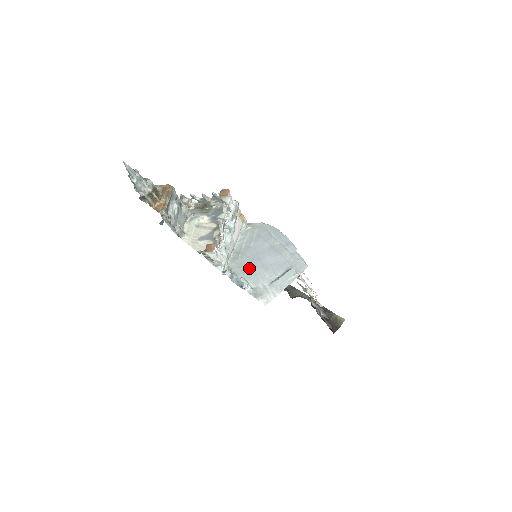
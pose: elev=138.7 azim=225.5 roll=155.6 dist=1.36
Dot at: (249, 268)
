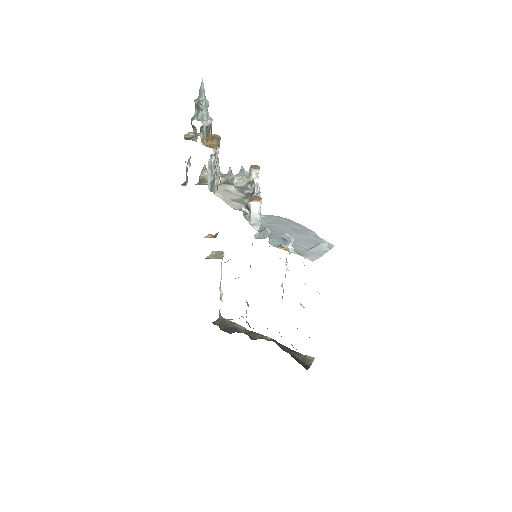
Dot at: (280, 237)
